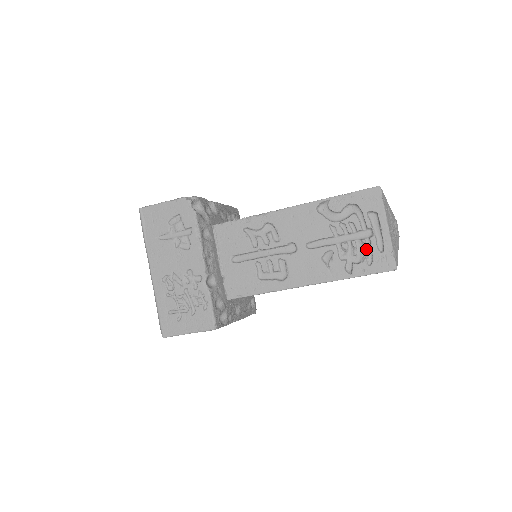
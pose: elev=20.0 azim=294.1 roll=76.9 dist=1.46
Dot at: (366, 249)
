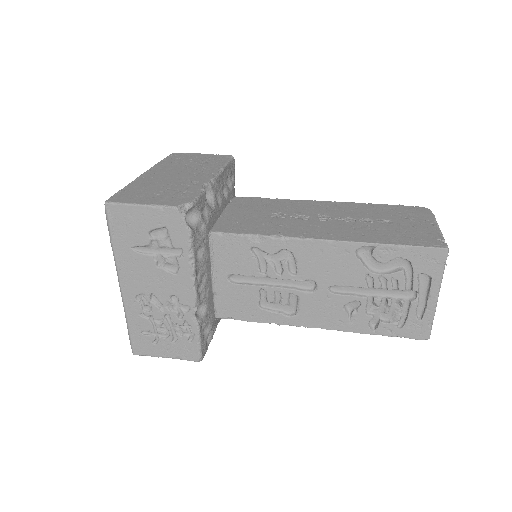
Dot at: (401, 310)
